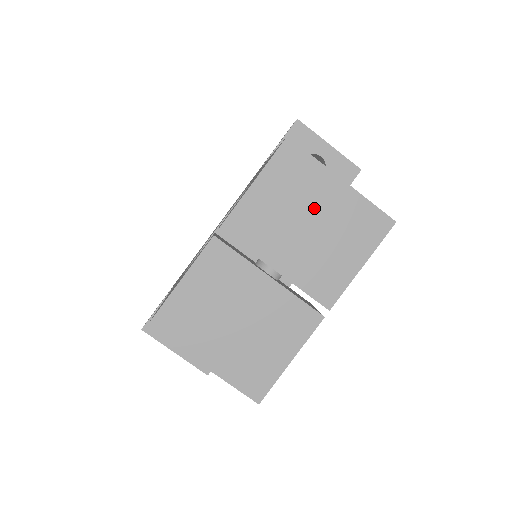
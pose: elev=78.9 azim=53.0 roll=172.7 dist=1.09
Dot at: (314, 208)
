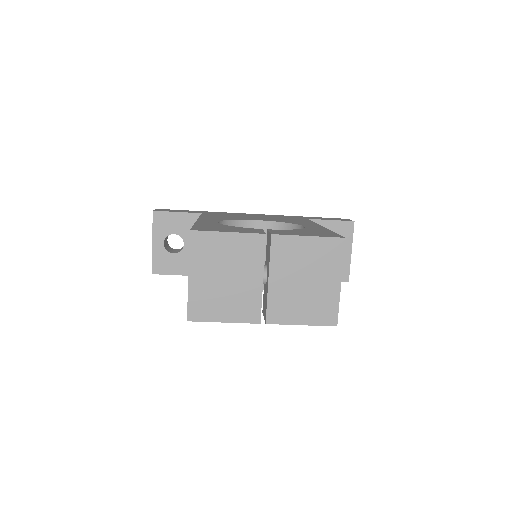
Dot at: (316, 278)
